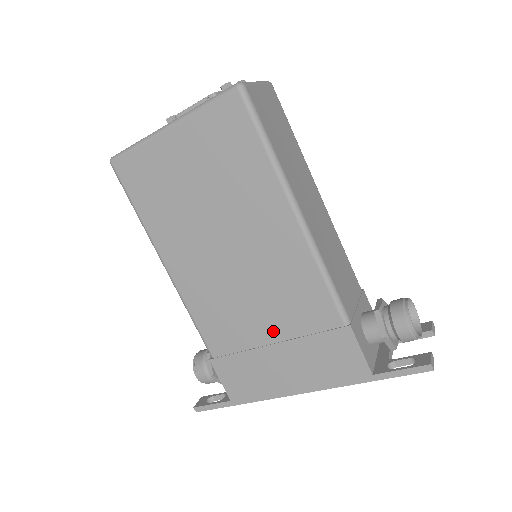
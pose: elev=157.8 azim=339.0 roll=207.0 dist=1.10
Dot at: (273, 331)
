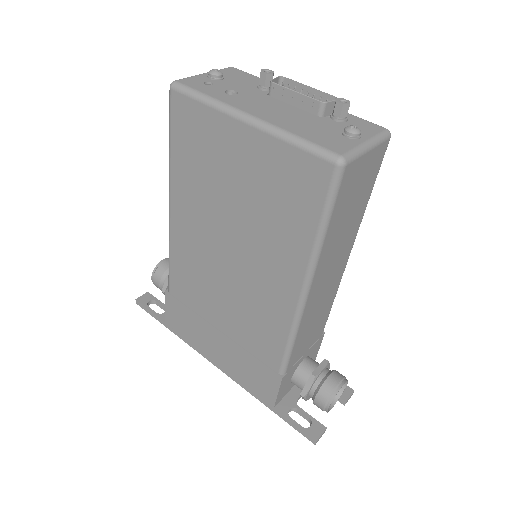
Dot at: (225, 325)
